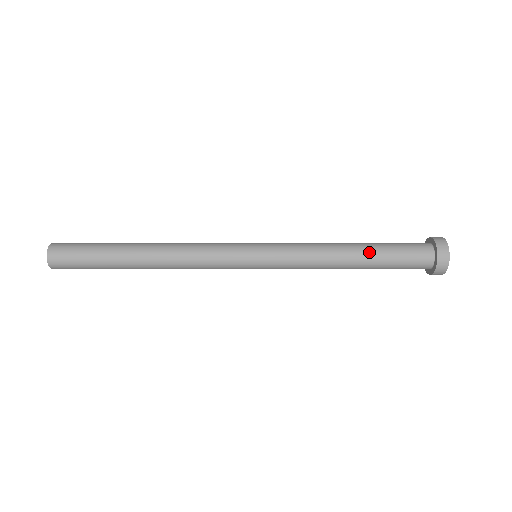
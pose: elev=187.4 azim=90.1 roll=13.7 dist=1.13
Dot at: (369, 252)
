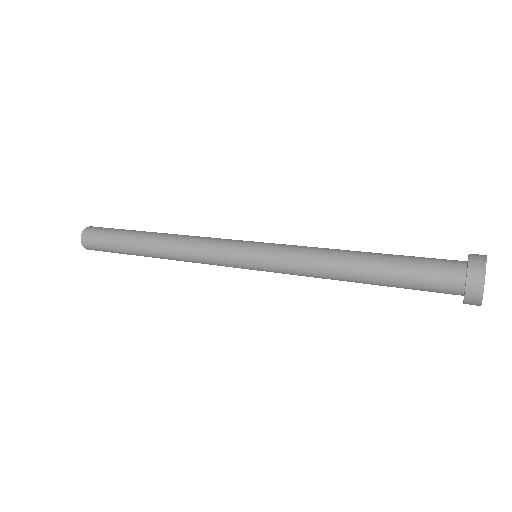
Dot at: (376, 282)
